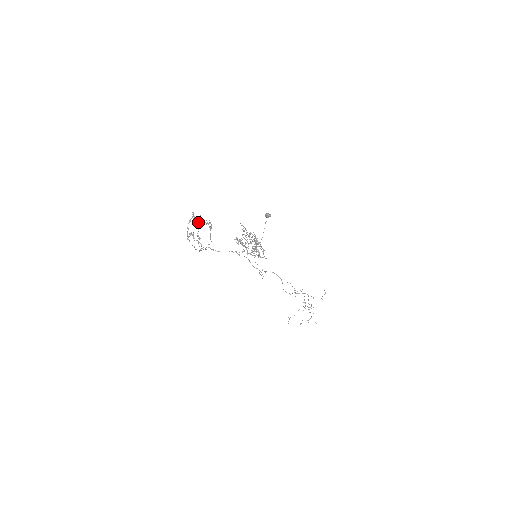
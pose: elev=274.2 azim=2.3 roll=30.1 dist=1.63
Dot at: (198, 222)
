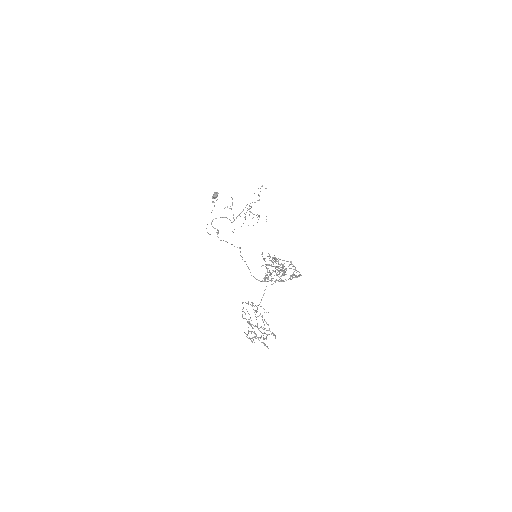
Dot at: (251, 320)
